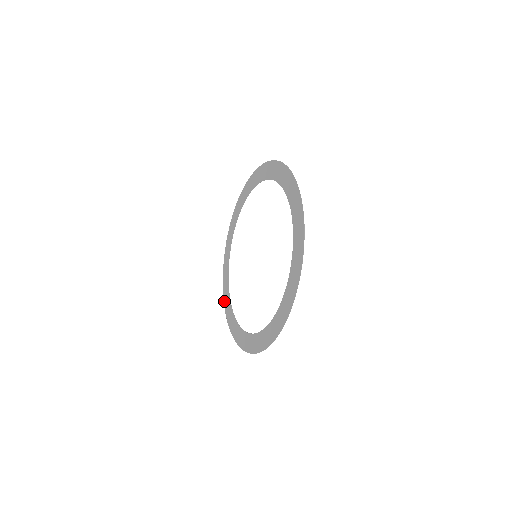
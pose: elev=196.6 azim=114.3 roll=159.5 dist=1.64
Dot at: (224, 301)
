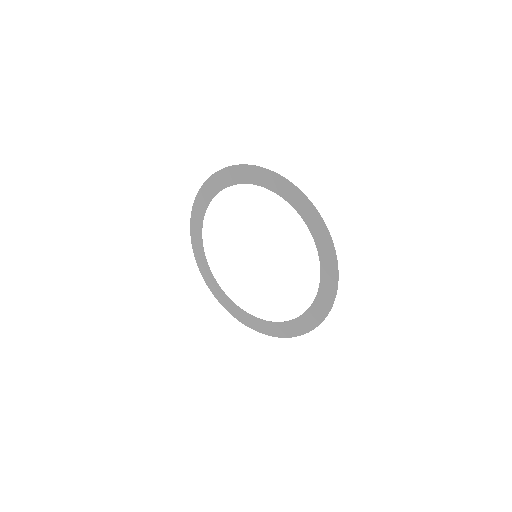
Dot at: (195, 255)
